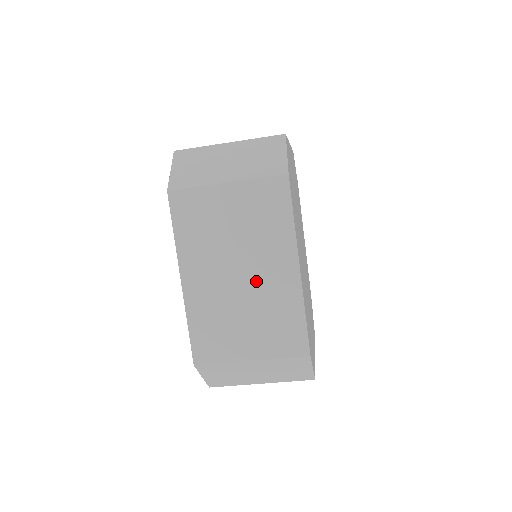
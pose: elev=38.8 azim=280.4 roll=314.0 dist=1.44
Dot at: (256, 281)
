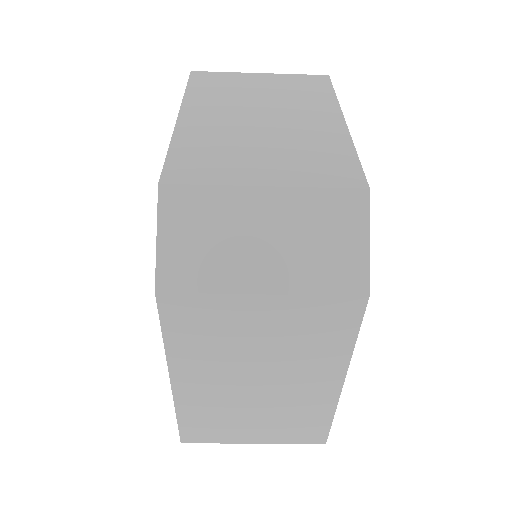
Dot at: (285, 124)
